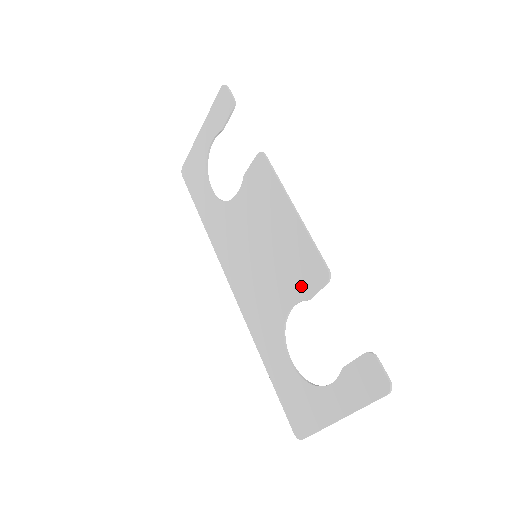
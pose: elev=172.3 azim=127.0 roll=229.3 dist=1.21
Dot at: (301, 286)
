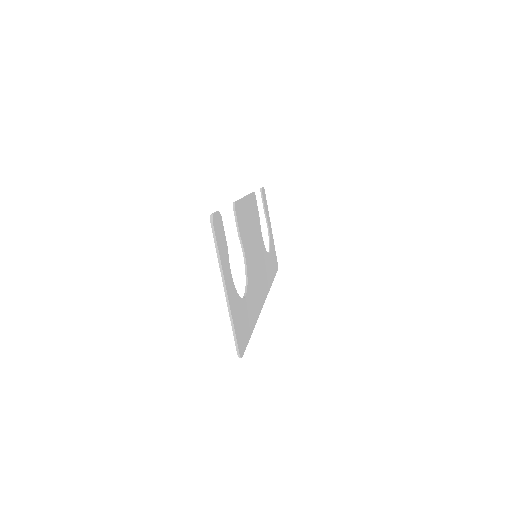
Dot at: occluded
